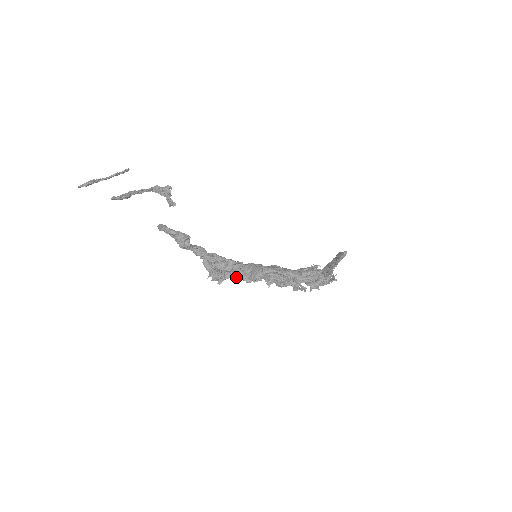
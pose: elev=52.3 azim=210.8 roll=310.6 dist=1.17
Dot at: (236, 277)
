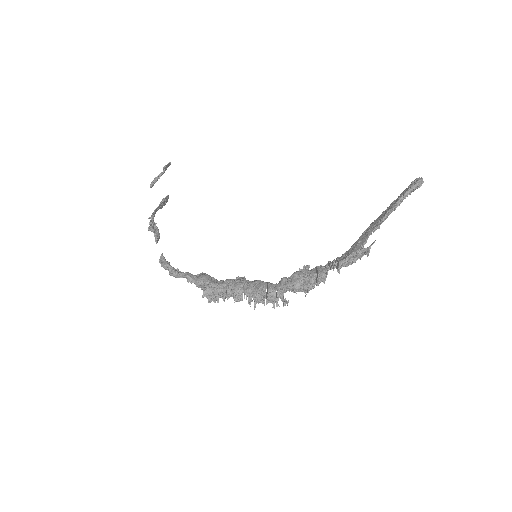
Dot at: (223, 297)
